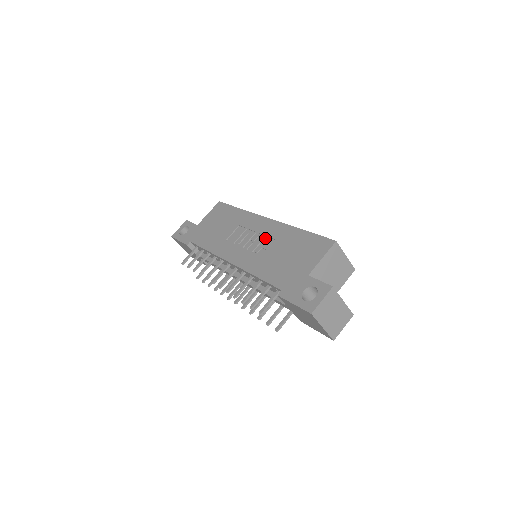
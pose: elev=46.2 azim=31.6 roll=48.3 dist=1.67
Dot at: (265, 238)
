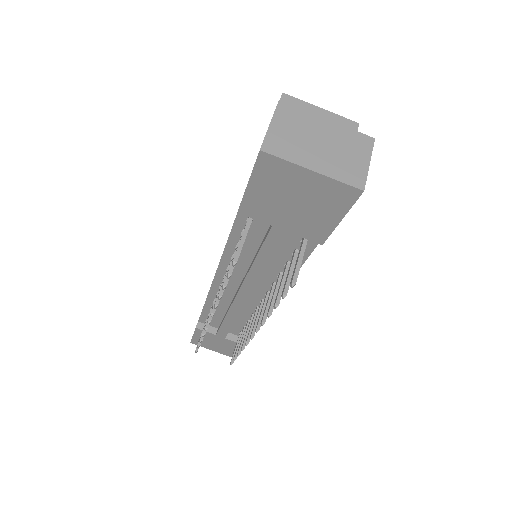
Dot at: occluded
